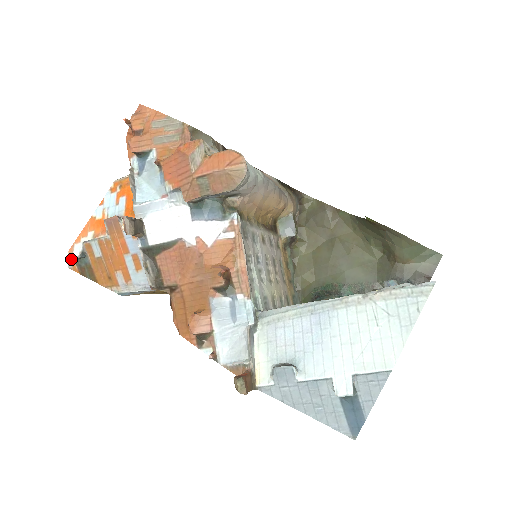
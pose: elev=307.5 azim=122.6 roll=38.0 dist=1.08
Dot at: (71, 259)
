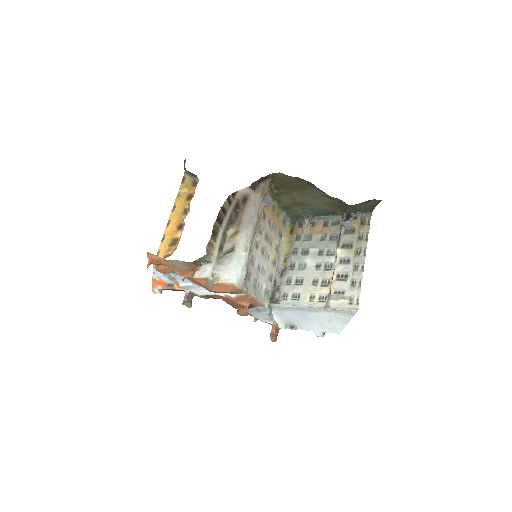
Dot at: occluded
